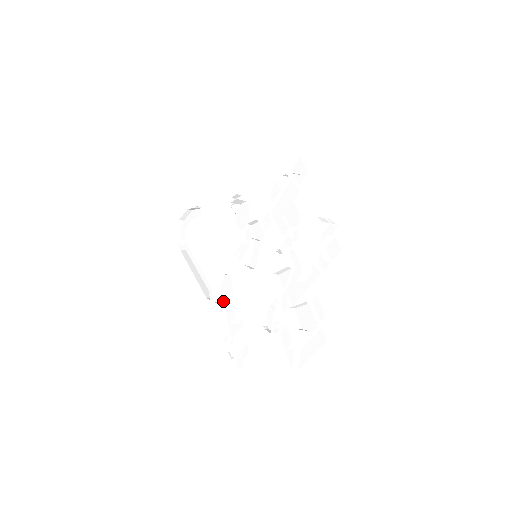
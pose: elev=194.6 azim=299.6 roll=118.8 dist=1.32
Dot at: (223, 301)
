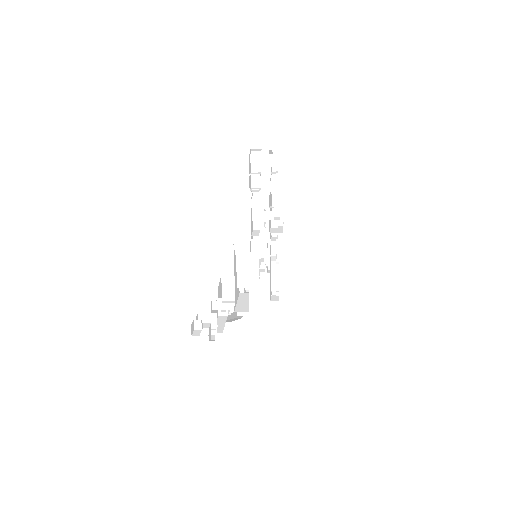
Dot at: occluded
